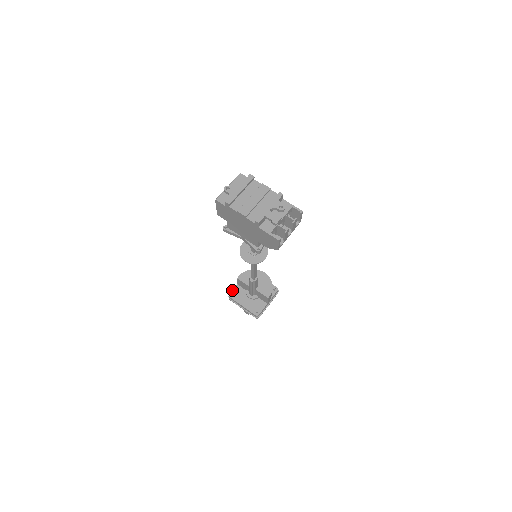
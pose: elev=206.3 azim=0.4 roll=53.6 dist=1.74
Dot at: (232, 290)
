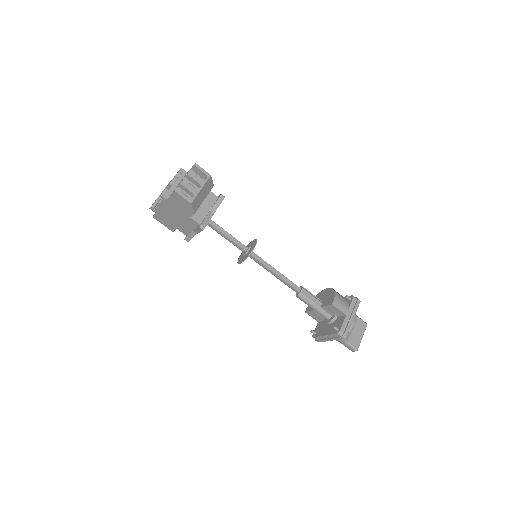
Dot at: (314, 330)
